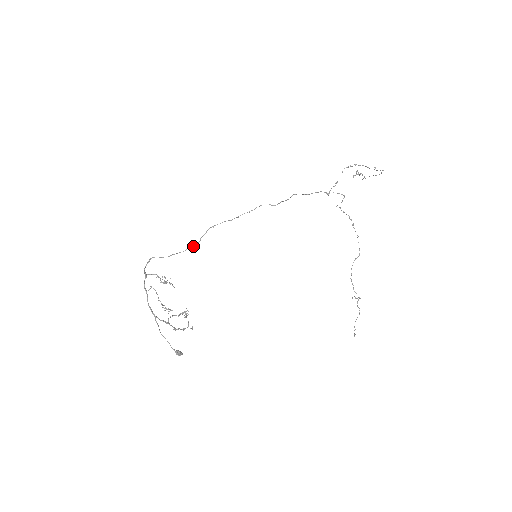
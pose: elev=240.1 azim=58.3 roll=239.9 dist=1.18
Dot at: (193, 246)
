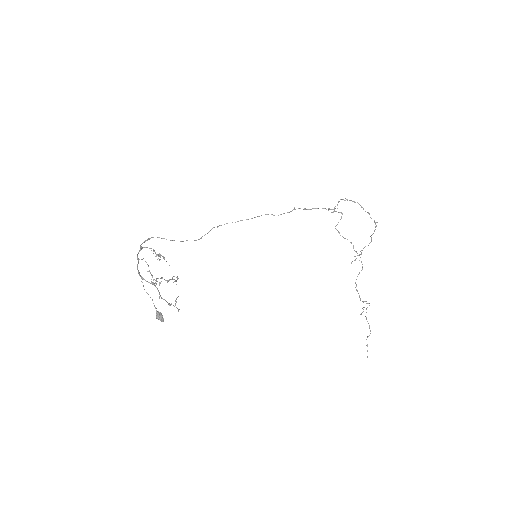
Dot at: occluded
